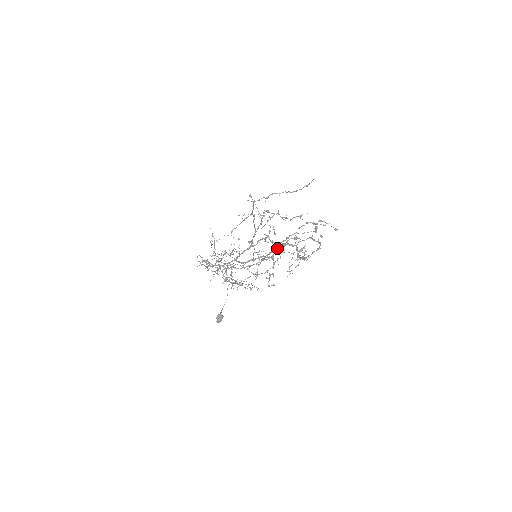
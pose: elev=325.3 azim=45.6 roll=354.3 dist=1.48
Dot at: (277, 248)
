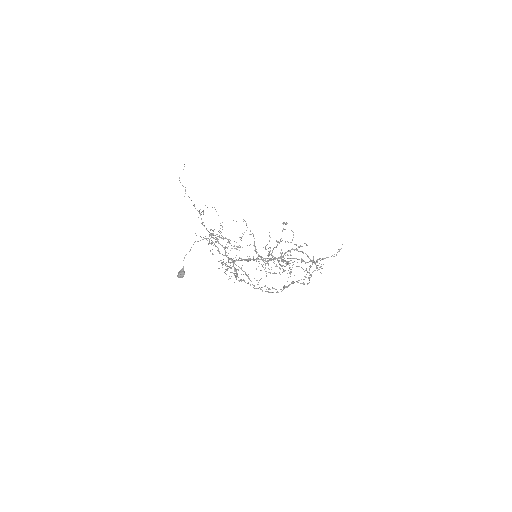
Dot at: (297, 282)
